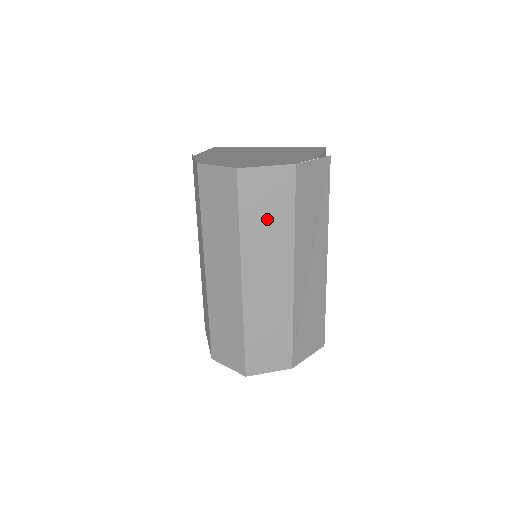
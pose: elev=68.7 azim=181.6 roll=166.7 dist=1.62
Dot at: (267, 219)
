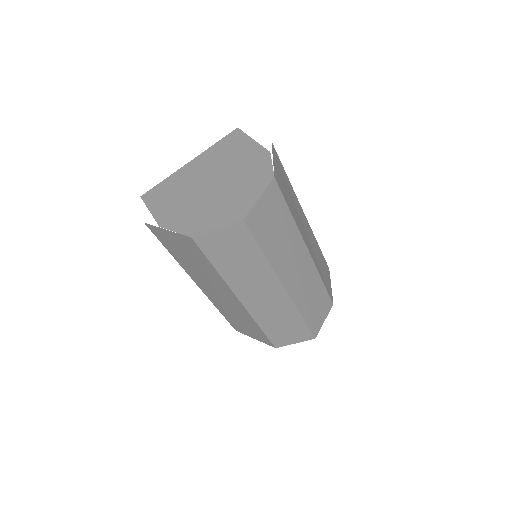
Dot at: (278, 233)
